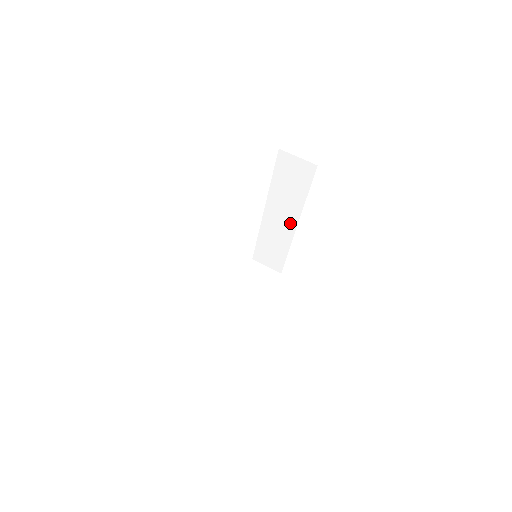
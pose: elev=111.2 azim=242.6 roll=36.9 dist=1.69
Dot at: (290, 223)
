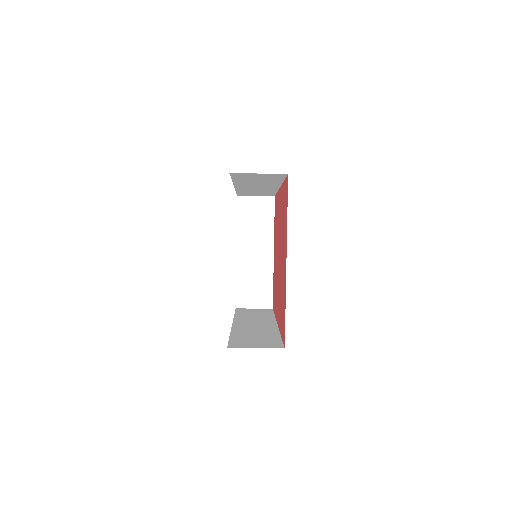
Dot at: (270, 187)
